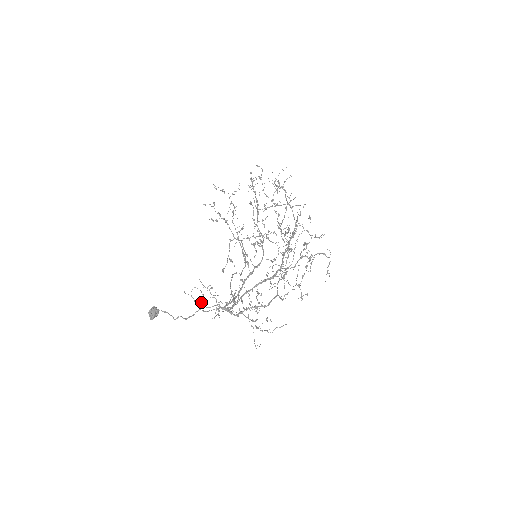
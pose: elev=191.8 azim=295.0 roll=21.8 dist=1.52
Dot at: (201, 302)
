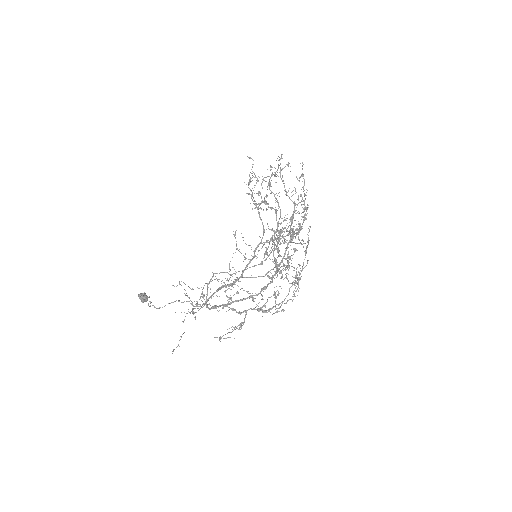
Dot at: (186, 295)
